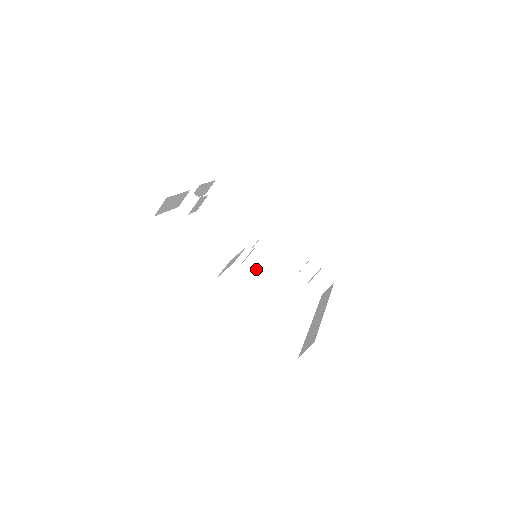
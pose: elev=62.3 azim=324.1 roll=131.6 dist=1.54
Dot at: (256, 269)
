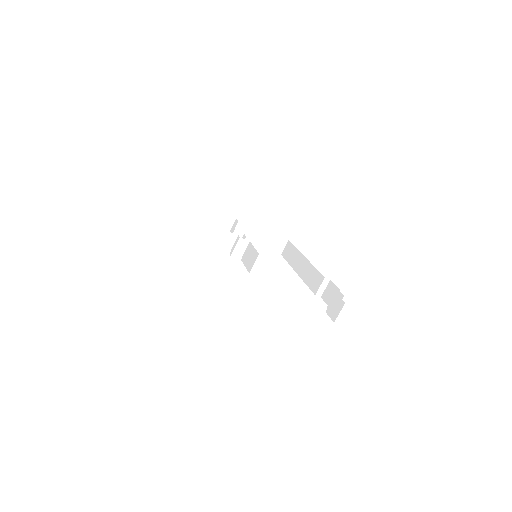
Dot at: (246, 261)
